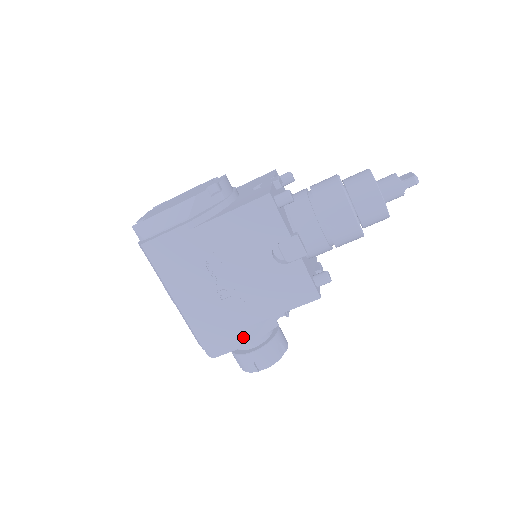
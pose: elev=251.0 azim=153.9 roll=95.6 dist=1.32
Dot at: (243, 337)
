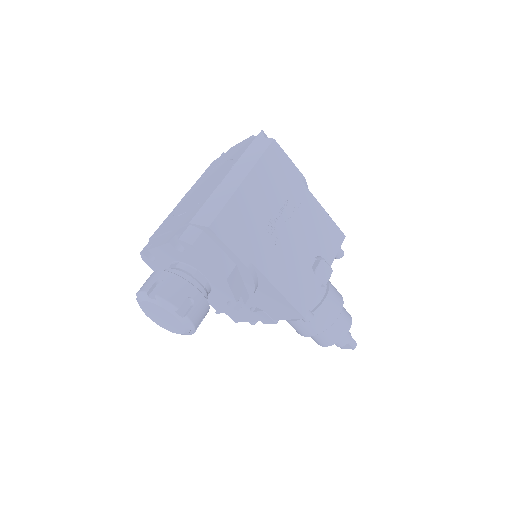
Dot at: (229, 267)
